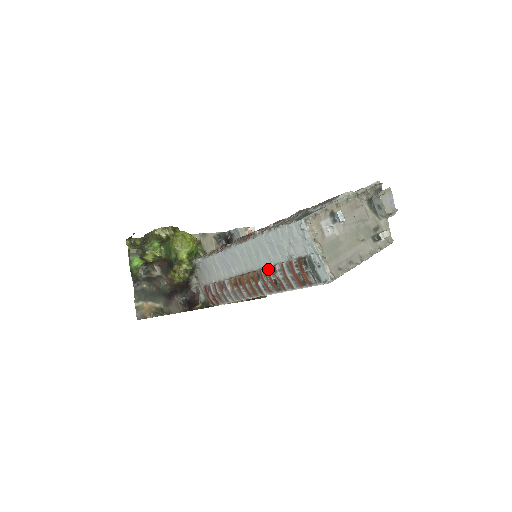
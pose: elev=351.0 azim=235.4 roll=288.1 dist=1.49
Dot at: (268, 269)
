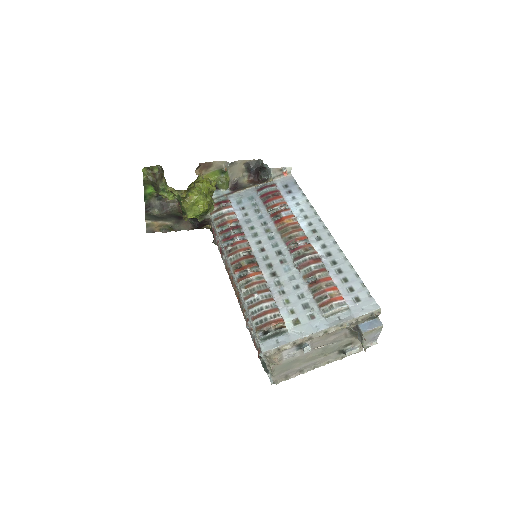
Dot at: (244, 313)
